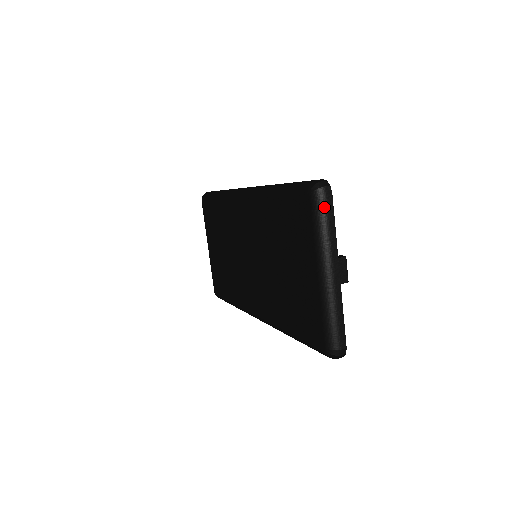
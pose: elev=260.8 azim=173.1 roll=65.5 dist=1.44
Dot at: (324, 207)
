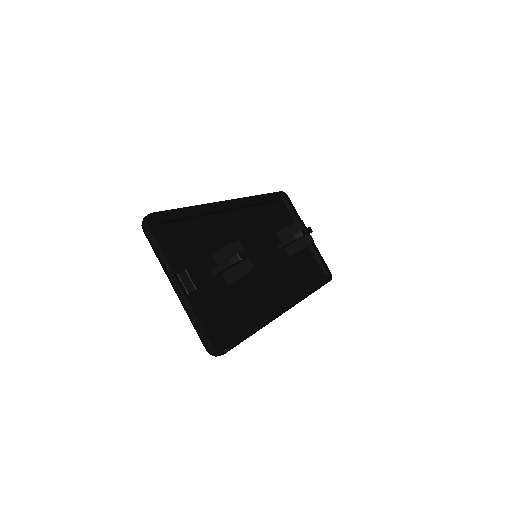
Dot at: (148, 238)
